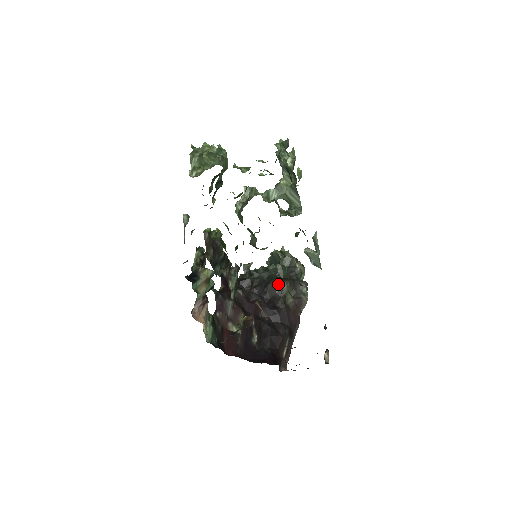
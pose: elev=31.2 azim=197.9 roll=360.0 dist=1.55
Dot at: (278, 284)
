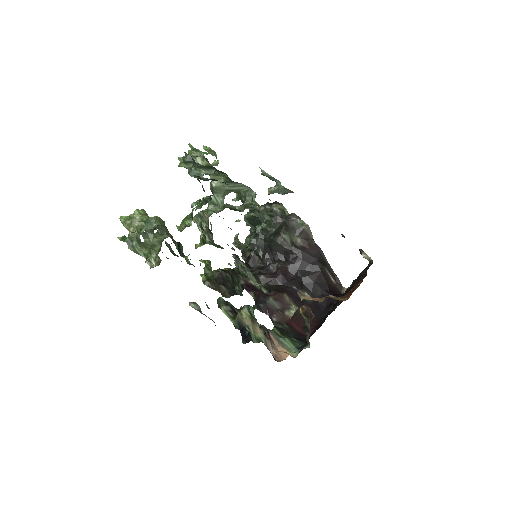
Dot at: (279, 241)
